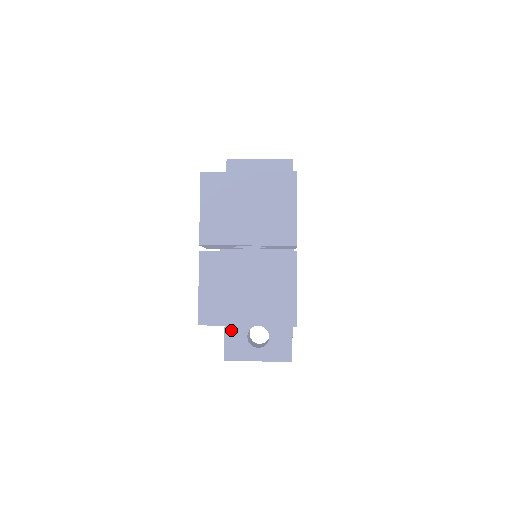
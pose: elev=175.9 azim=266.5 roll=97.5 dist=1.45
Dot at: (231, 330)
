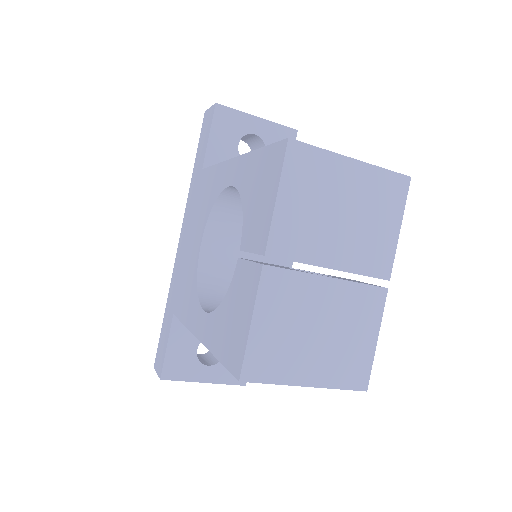
Dot at: (177, 339)
